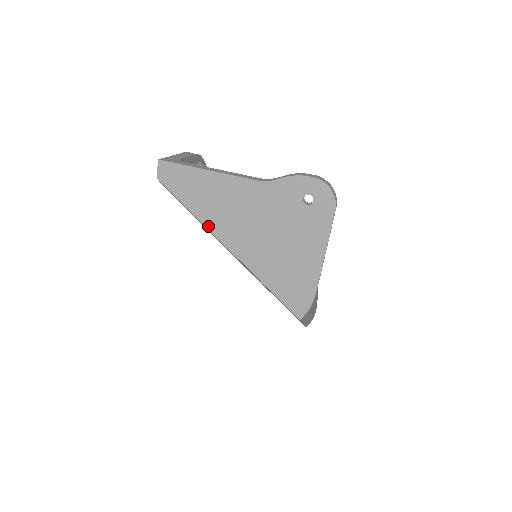
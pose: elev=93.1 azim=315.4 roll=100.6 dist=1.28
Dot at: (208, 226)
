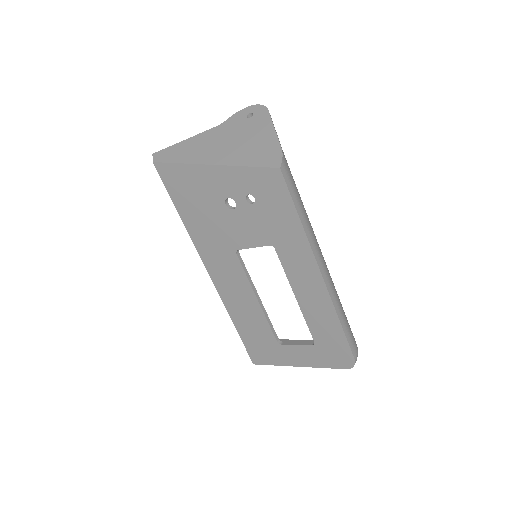
Dot at: (192, 162)
